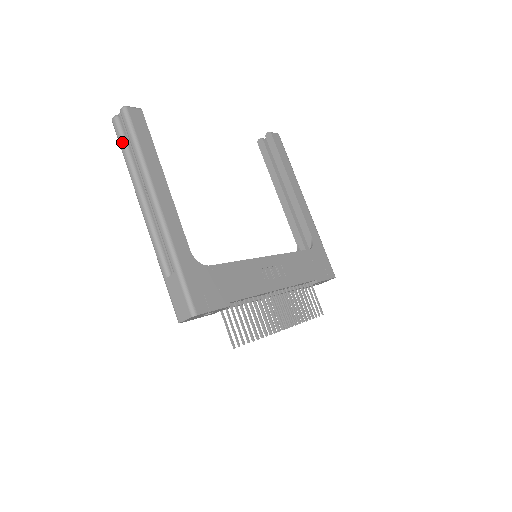
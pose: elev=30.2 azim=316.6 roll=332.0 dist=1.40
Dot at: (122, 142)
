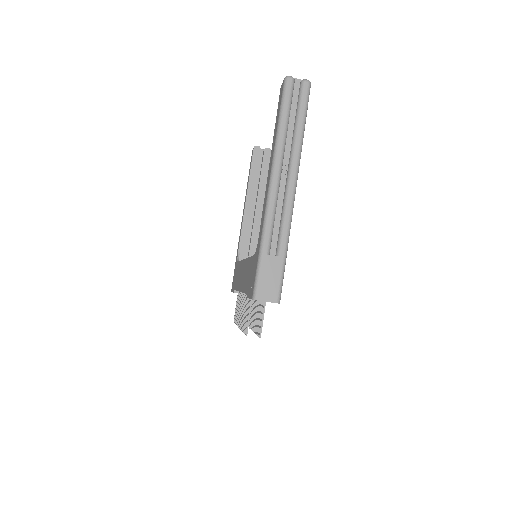
Dot at: (289, 106)
